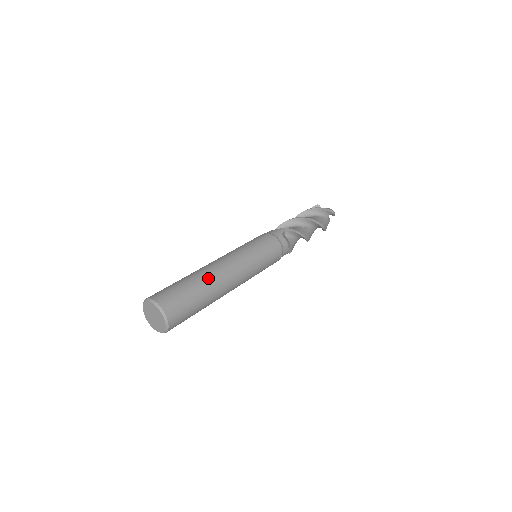
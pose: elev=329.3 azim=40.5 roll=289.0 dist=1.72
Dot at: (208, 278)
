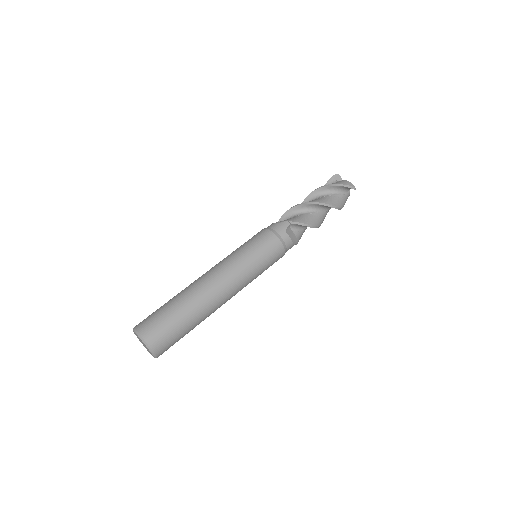
Dot at: (197, 301)
